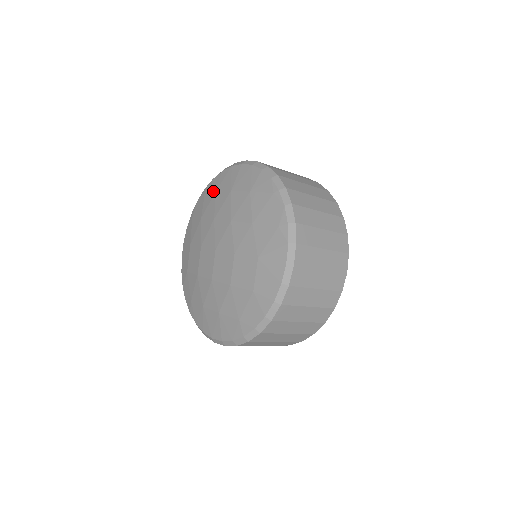
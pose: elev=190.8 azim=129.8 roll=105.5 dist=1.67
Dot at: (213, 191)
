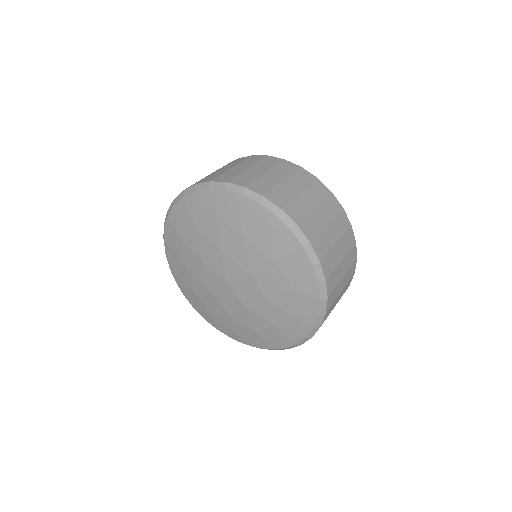
Dot at: (176, 238)
